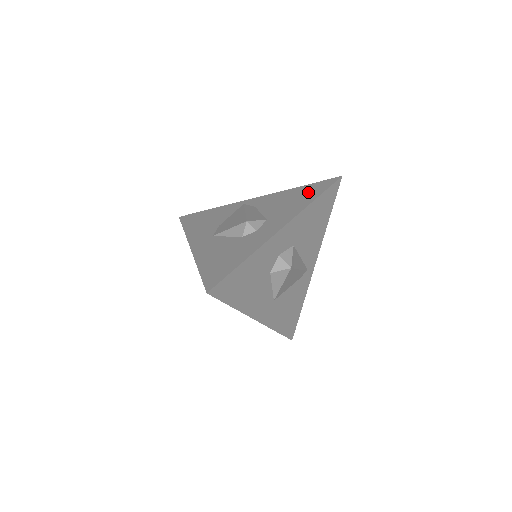
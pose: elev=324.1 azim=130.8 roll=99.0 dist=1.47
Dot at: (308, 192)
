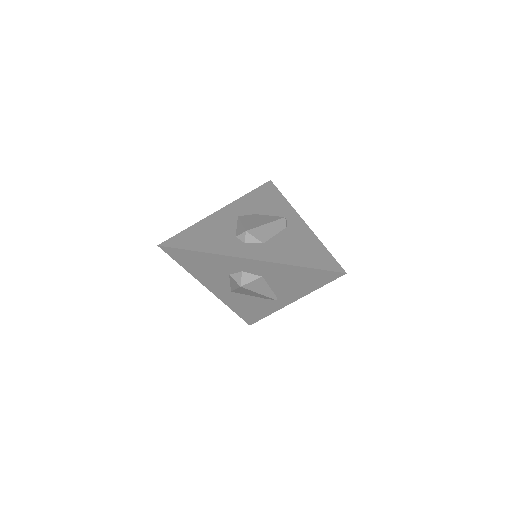
Dot at: (313, 257)
